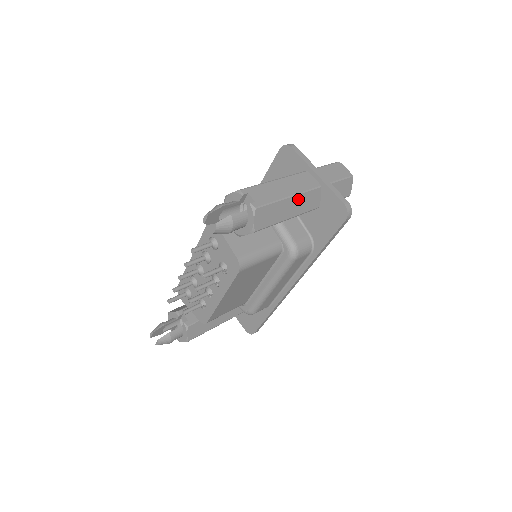
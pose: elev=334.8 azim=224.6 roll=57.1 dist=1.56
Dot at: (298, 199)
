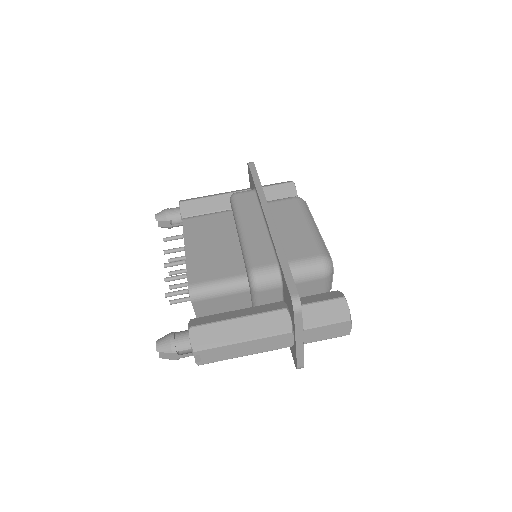
Dot at: occluded
